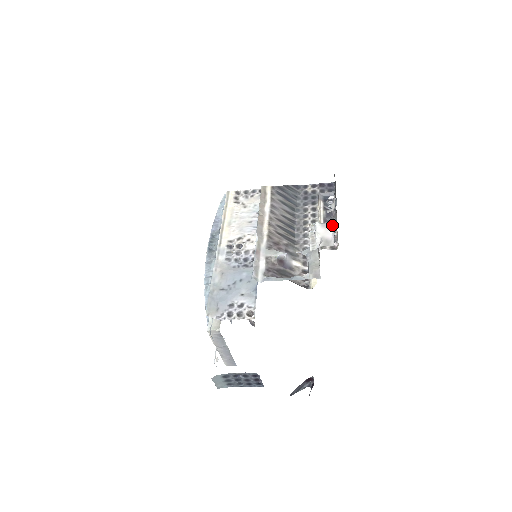
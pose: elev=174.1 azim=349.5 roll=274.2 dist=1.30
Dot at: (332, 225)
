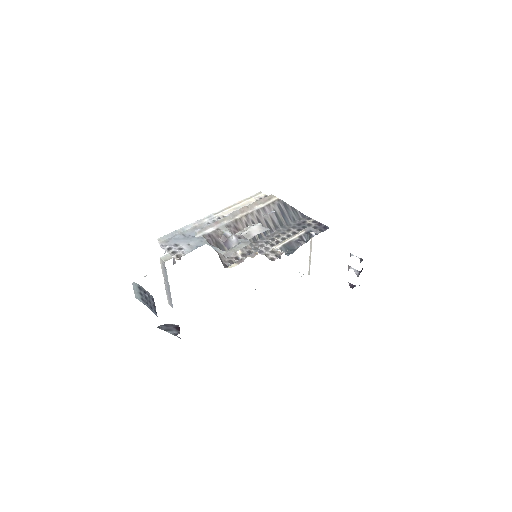
Dot at: (265, 230)
